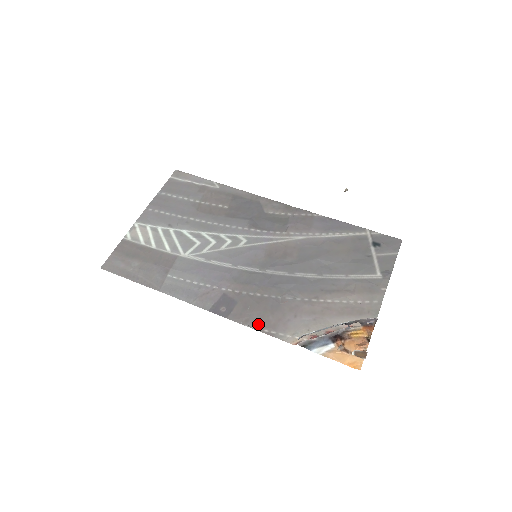
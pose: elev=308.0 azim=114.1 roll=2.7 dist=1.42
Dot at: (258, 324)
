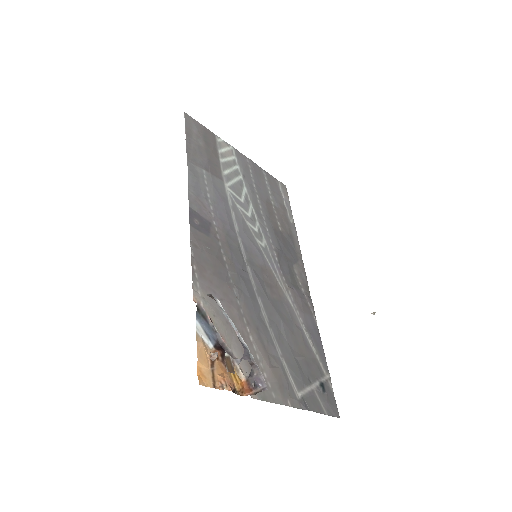
Dot at: (198, 258)
